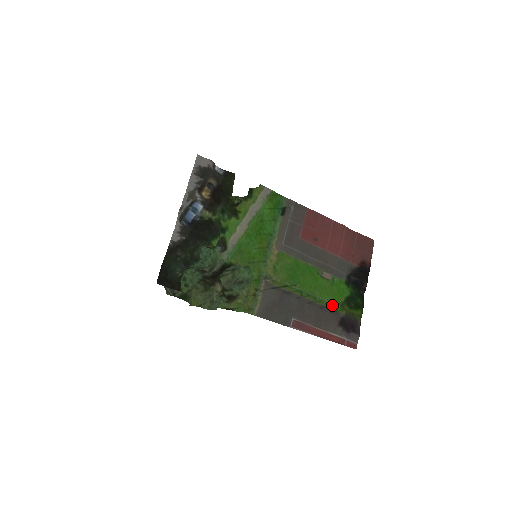
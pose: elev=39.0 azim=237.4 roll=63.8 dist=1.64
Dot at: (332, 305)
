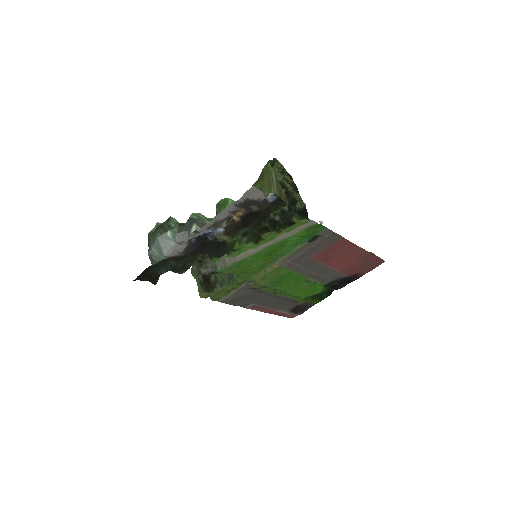
Dot at: (297, 297)
